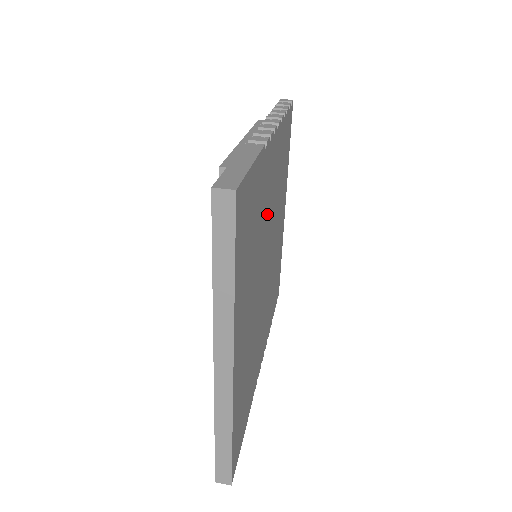
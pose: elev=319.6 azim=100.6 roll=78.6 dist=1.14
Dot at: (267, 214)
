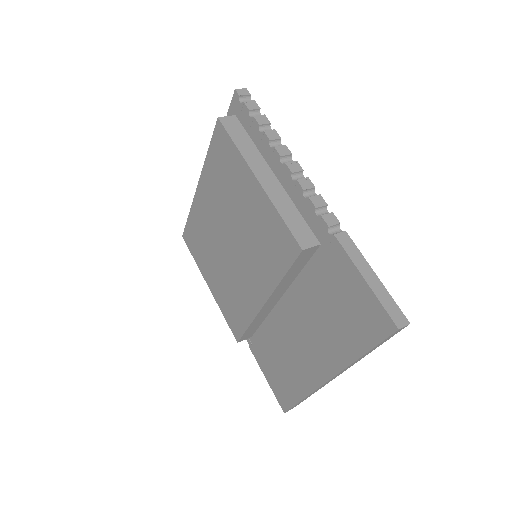
Dot at: occluded
